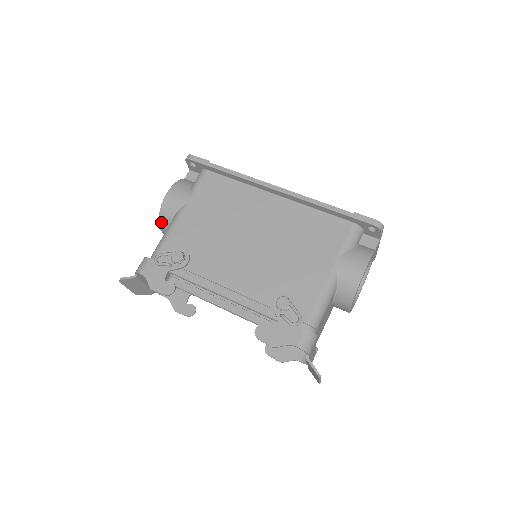
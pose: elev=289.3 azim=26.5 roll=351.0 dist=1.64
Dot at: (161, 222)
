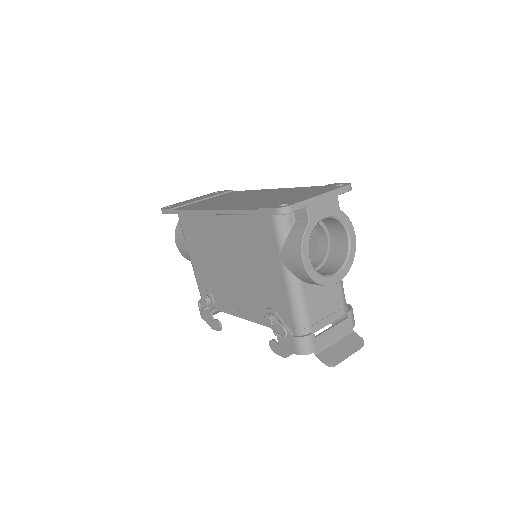
Dot at: occluded
